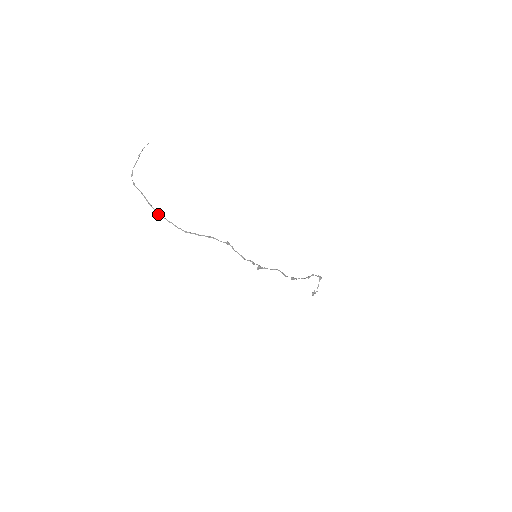
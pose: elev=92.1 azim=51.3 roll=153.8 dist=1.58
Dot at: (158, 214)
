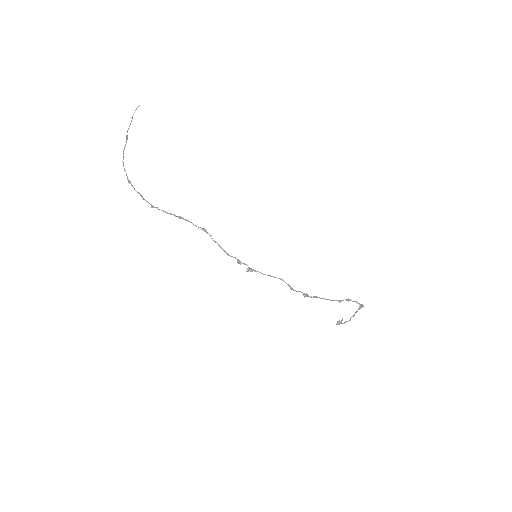
Dot at: (128, 181)
